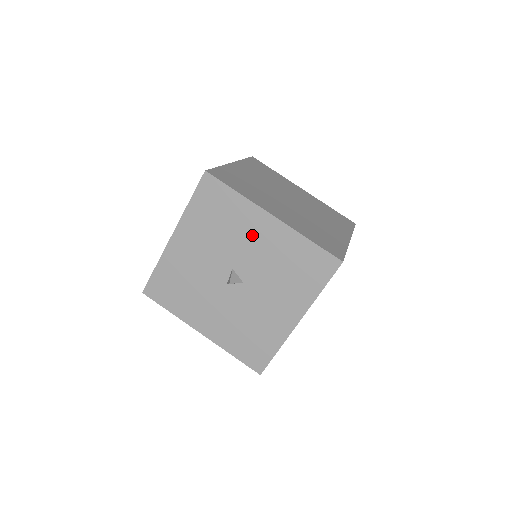
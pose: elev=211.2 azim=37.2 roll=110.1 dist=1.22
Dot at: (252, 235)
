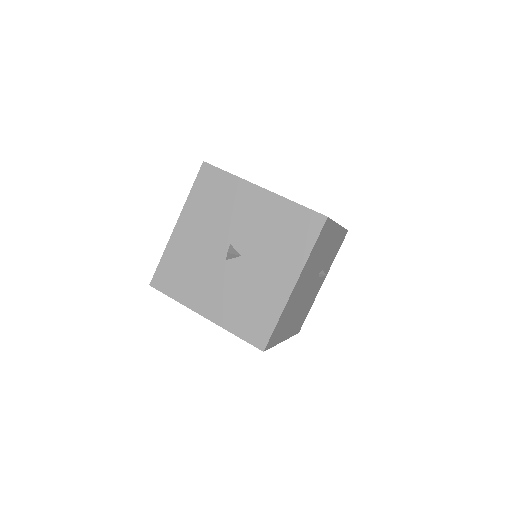
Dot at: (246, 209)
